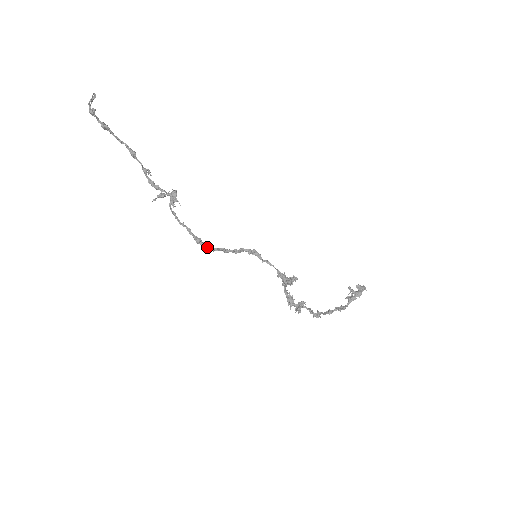
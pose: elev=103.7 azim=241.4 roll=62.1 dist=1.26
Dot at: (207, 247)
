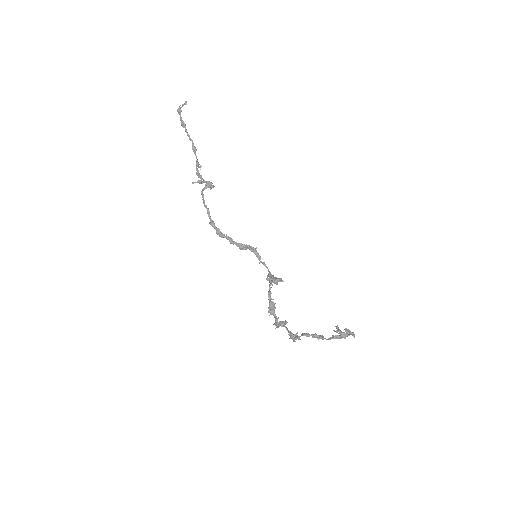
Dot at: (217, 231)
